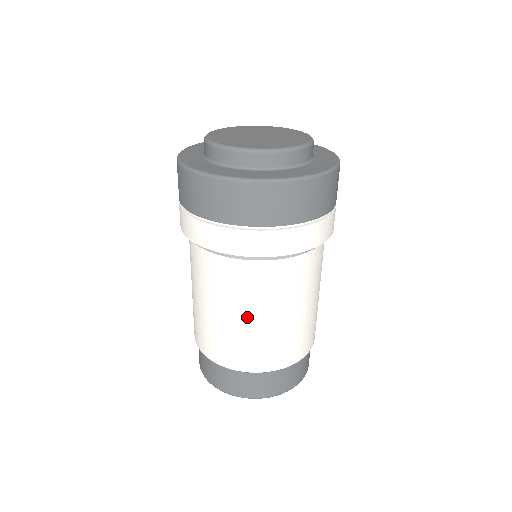
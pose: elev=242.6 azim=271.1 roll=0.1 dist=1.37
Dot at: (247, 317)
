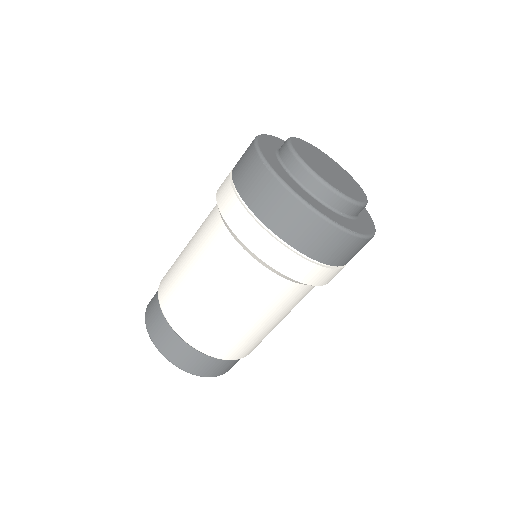
Dot at: (216, 298)
